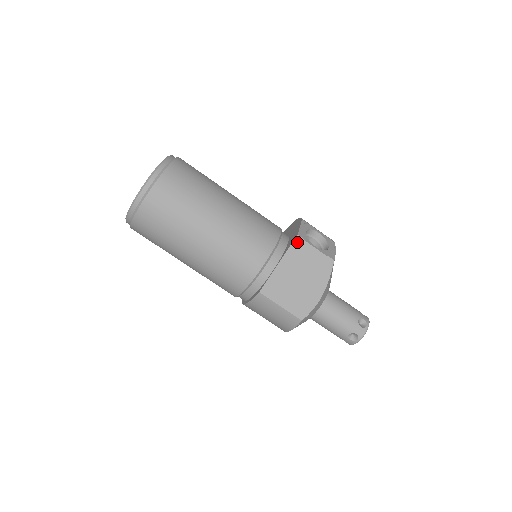
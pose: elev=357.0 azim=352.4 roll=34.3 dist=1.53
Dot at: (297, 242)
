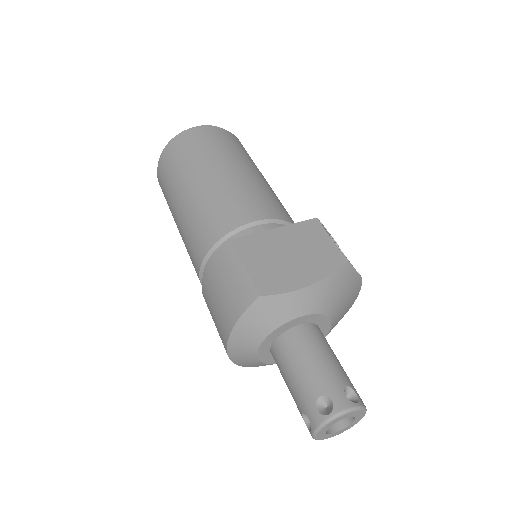
Dot at: (312, 223)
